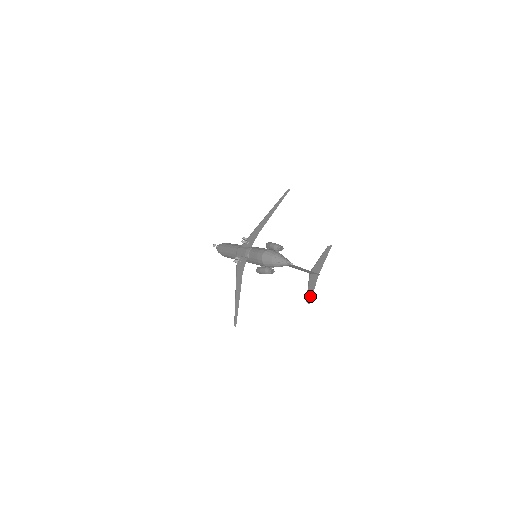
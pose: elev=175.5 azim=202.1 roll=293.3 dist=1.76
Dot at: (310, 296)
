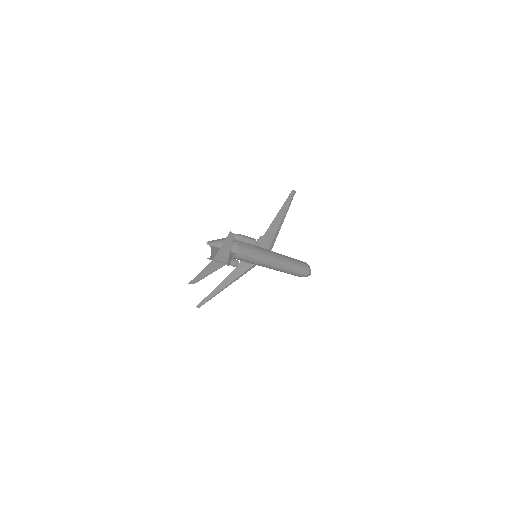
Dot at: (196, 278)
